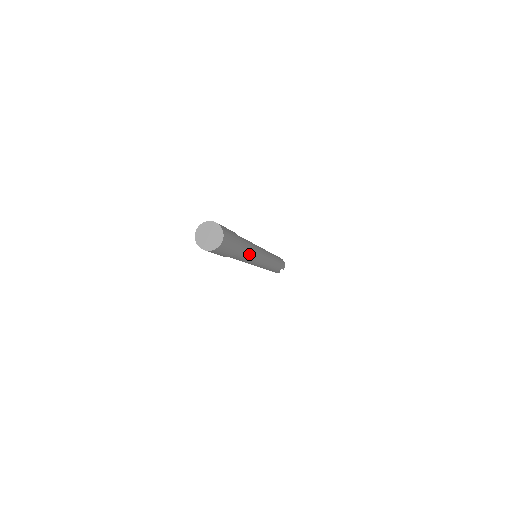
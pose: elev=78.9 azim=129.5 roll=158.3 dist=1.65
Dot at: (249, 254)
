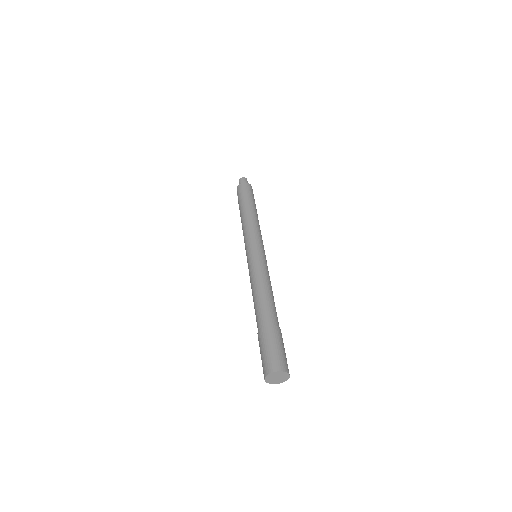
Dot at: (273, 298)
